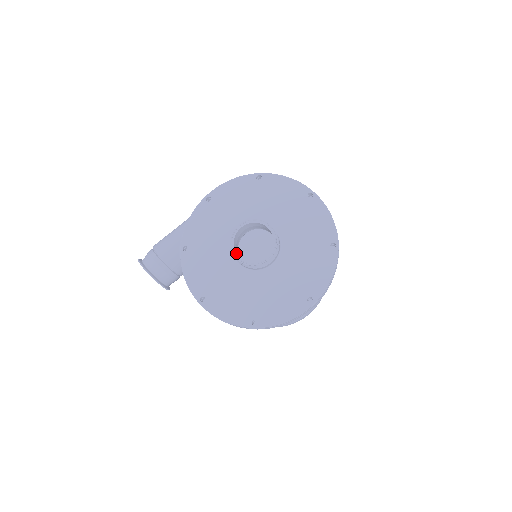
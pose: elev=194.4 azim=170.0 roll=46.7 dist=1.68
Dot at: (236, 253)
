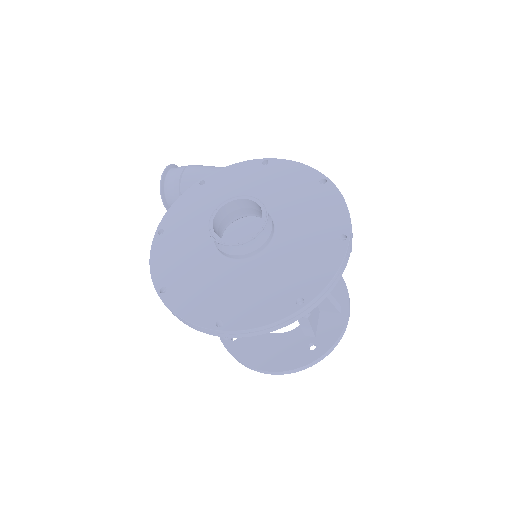
Dot at: (215, 214)
